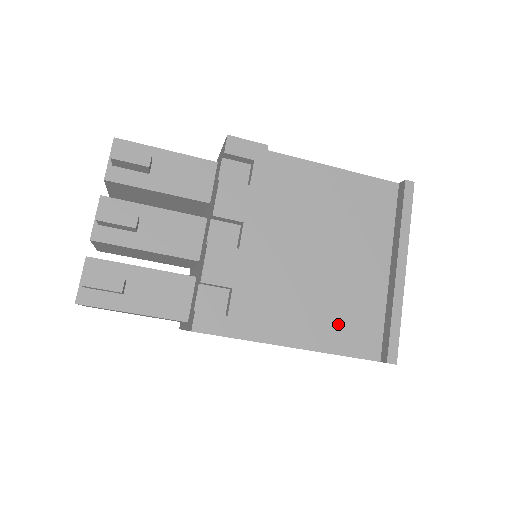
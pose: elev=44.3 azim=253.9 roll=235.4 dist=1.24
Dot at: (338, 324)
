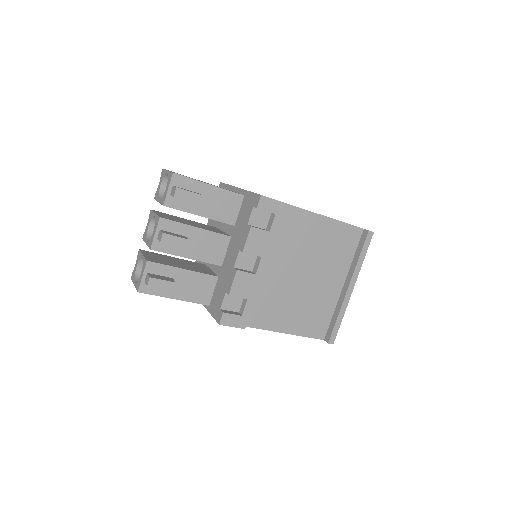
Dot at: (305, 318)
